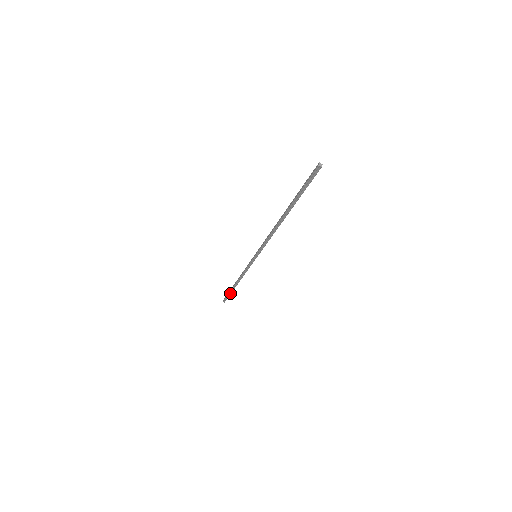
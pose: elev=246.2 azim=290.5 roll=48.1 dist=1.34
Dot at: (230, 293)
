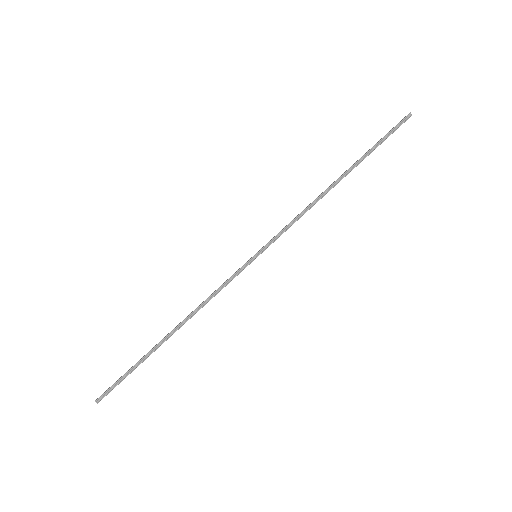
Dot at: (137, 365)
